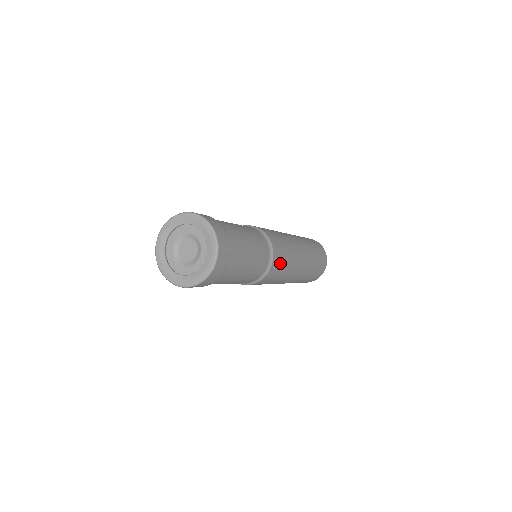
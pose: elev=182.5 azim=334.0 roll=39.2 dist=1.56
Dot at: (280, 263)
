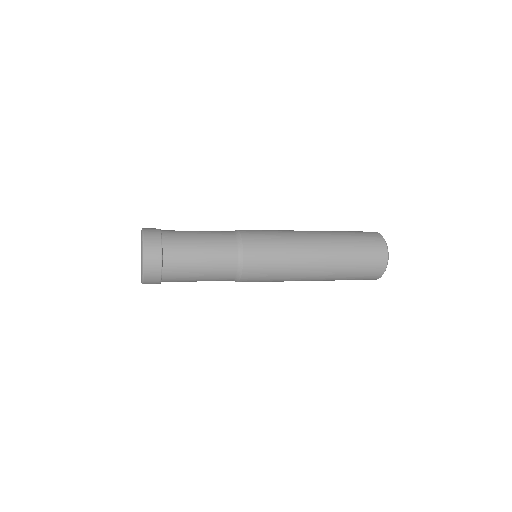
Dot at: (259, 273)
